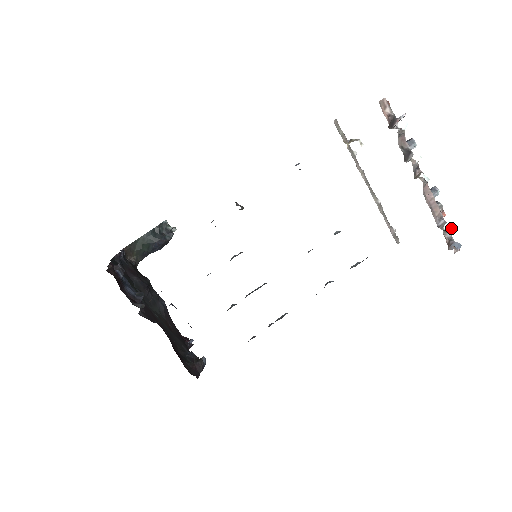
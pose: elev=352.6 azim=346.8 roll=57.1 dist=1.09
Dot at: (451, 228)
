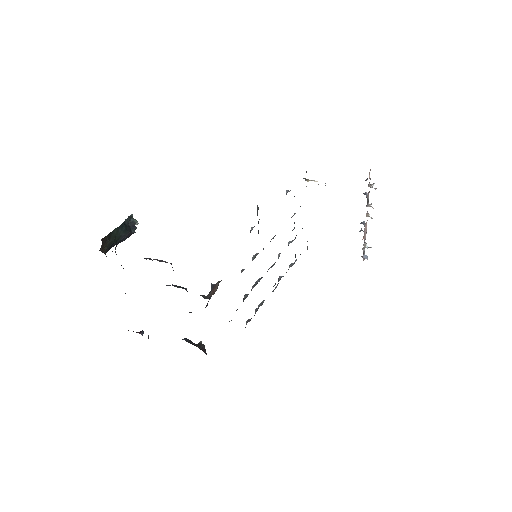
Dot at: (368, 247)
